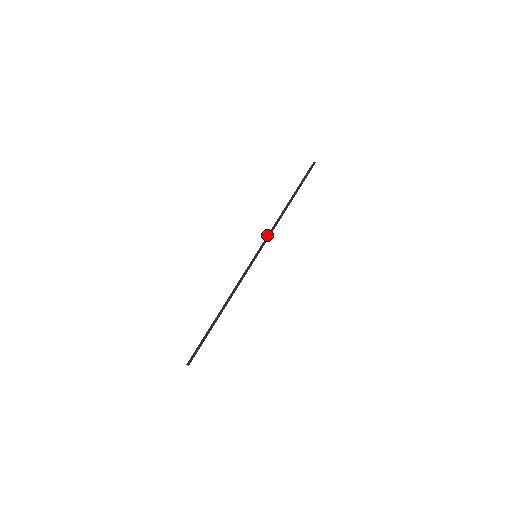
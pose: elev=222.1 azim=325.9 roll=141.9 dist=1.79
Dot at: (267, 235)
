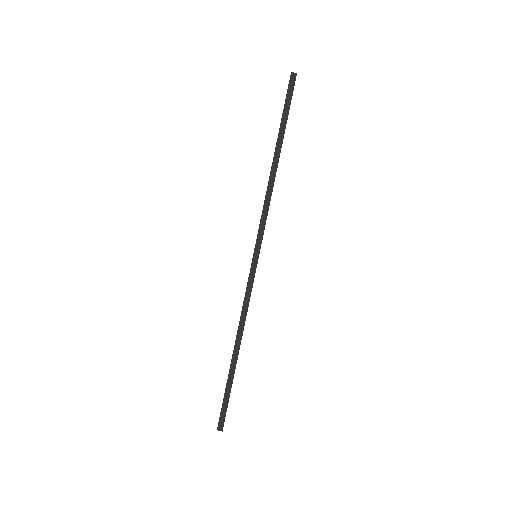
Dot at: occluded
